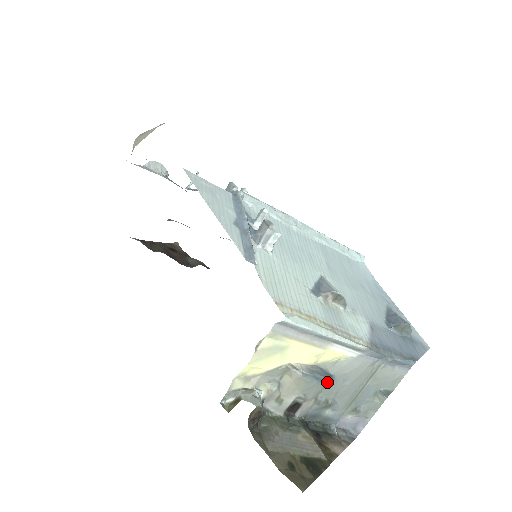
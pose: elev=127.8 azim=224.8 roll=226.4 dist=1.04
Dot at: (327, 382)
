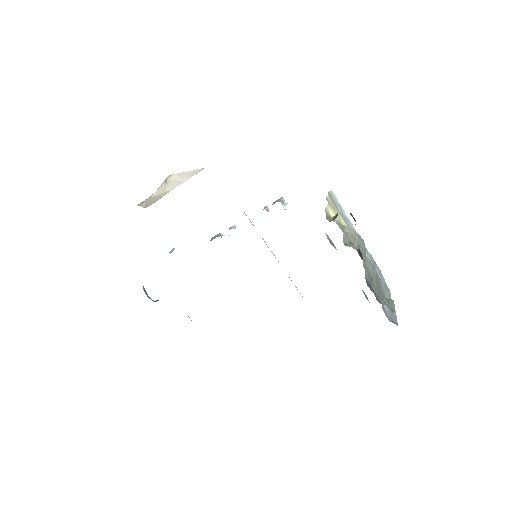
Dot at: (365, 249)
